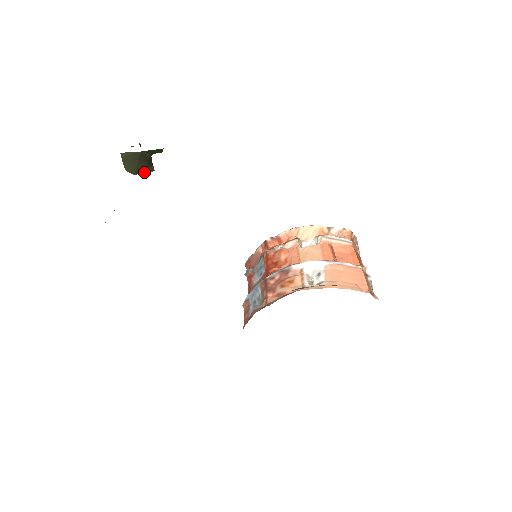
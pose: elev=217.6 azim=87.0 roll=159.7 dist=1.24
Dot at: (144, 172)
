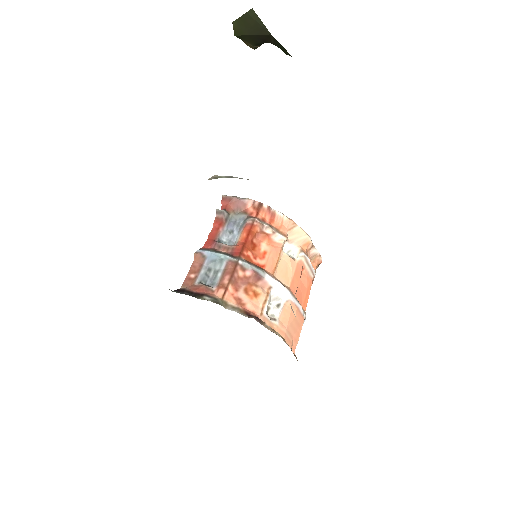
Dot at: (245, 41)
